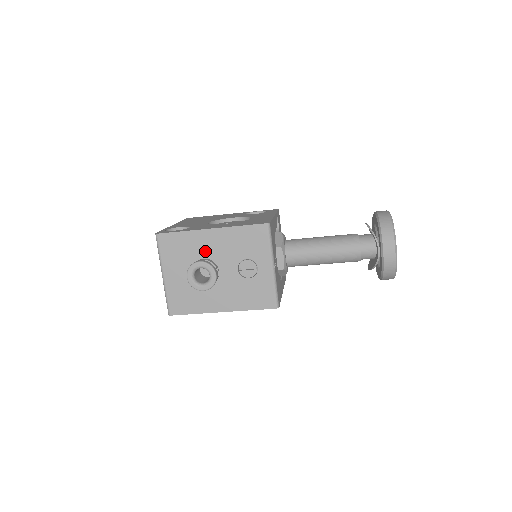
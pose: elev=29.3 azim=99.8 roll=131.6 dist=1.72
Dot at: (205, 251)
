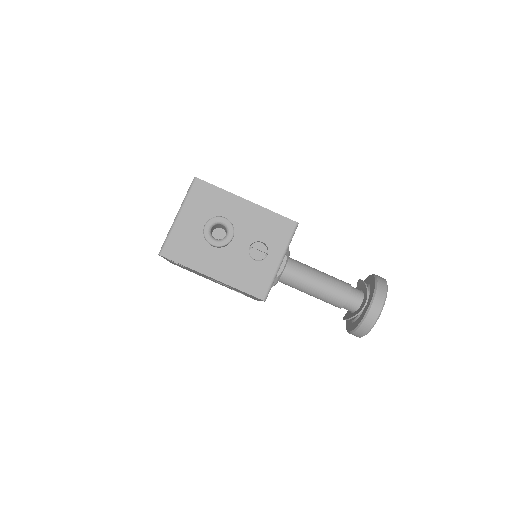
Dot at: (230, 216)
